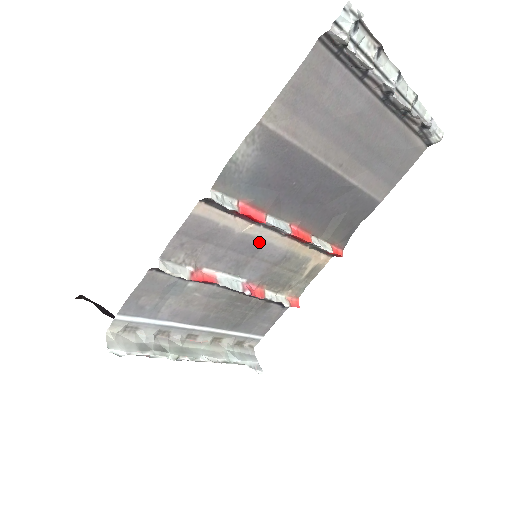
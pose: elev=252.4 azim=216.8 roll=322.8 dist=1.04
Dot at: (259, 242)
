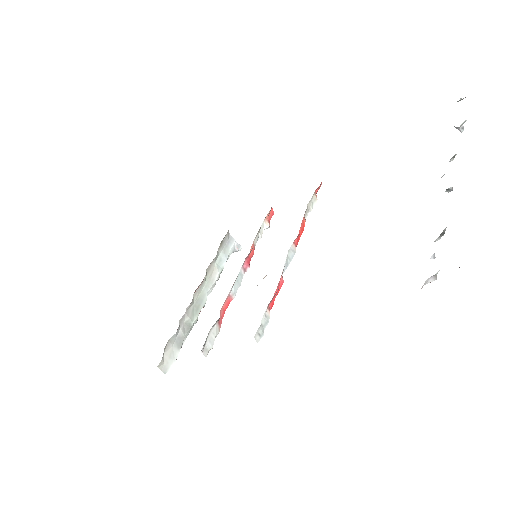
Dot at: occluded
